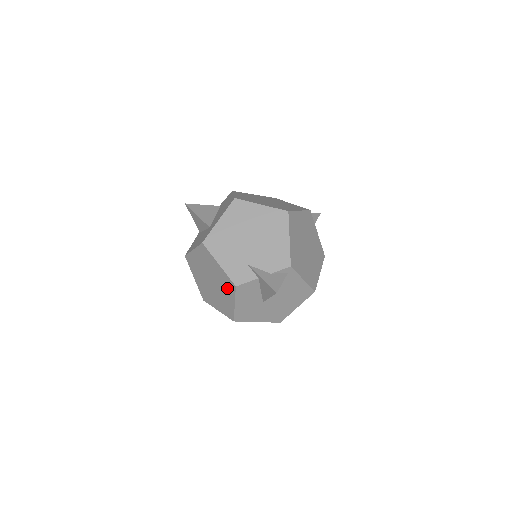
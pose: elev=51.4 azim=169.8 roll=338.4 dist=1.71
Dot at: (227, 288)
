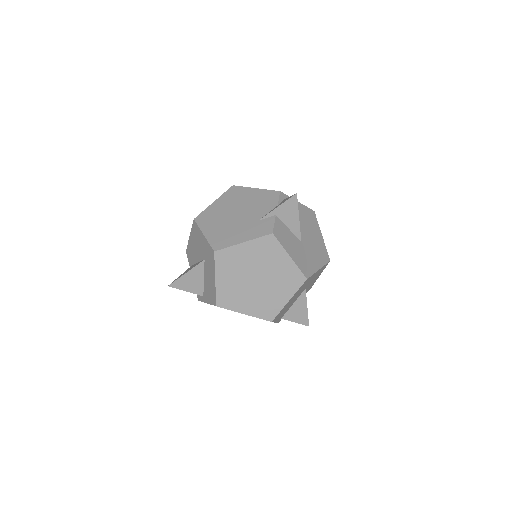
Dot at: (270, 253)
